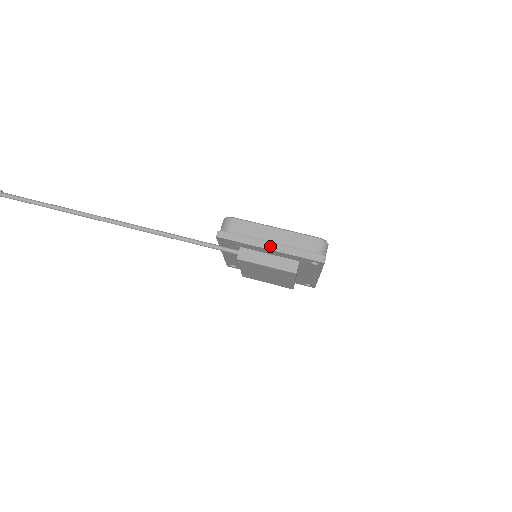
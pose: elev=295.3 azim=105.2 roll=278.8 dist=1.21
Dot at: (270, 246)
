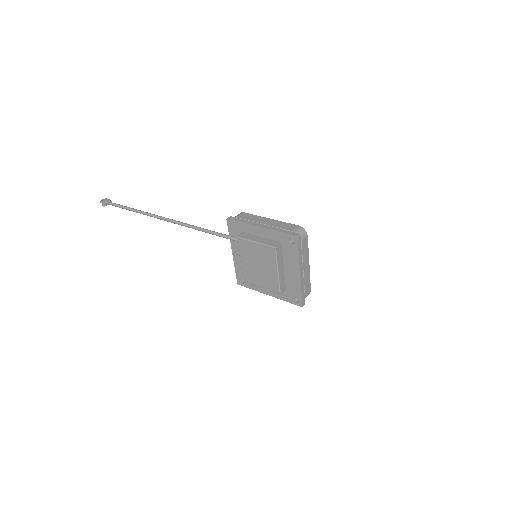
Dot at: (261, 225)
